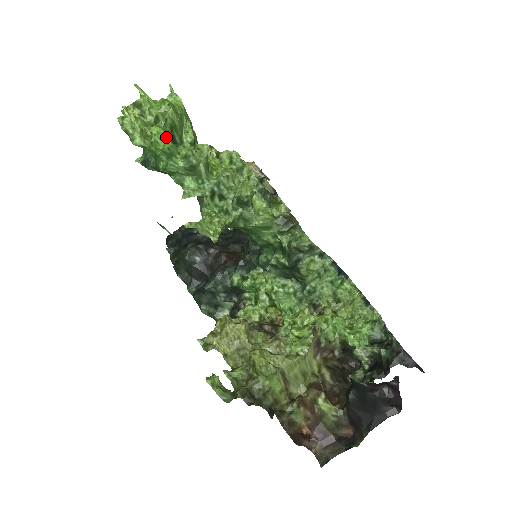
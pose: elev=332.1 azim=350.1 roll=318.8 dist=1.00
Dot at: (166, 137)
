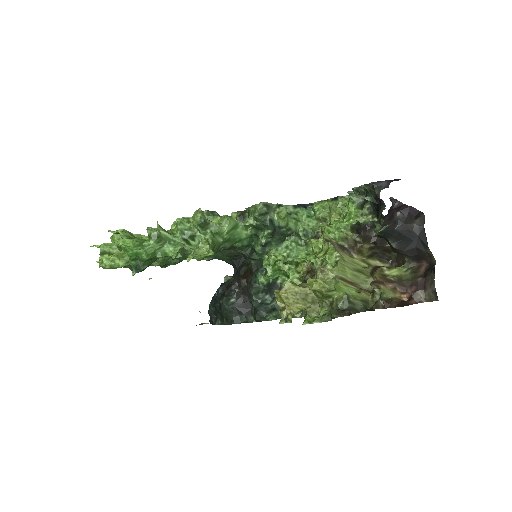
Dot at: (129, 240)
